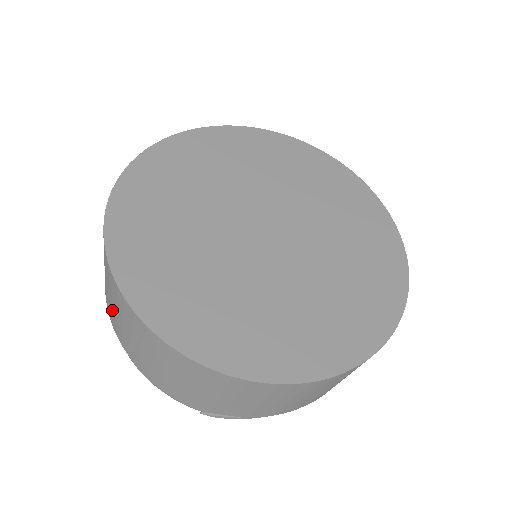
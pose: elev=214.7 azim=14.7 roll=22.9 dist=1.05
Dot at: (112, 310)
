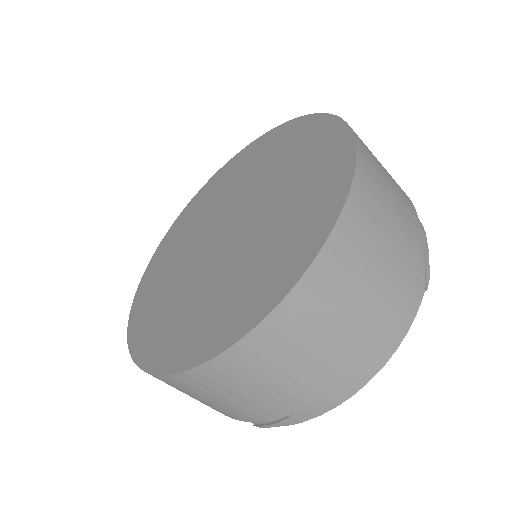
Dot at: occluded
